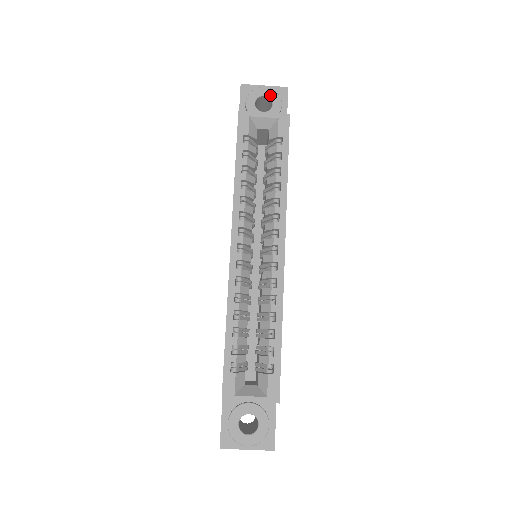
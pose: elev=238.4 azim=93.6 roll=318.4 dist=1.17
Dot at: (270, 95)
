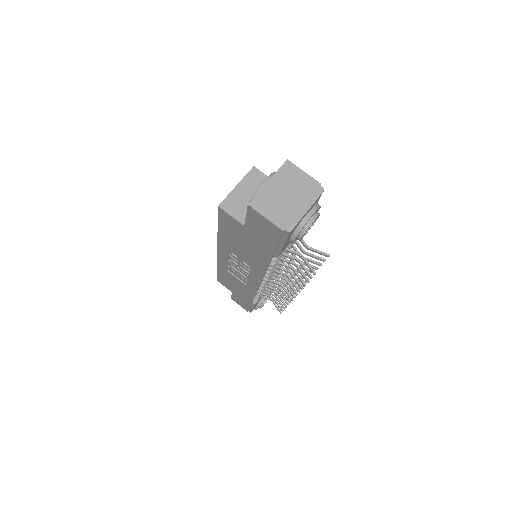
Dot at: occluded
